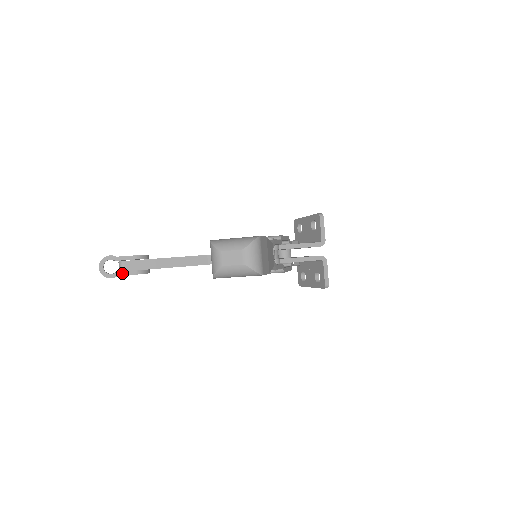
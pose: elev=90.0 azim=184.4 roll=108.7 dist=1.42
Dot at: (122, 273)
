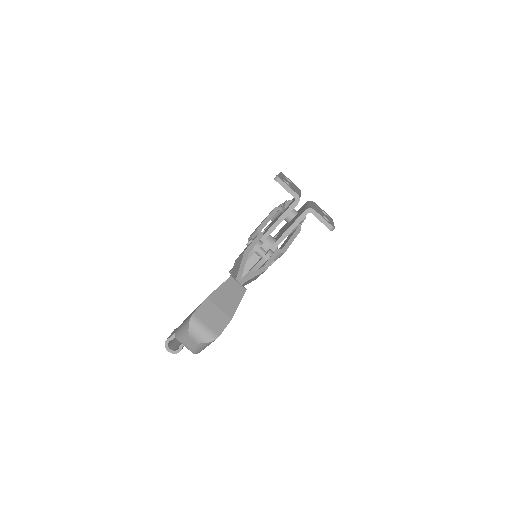
Dot at: occluded
